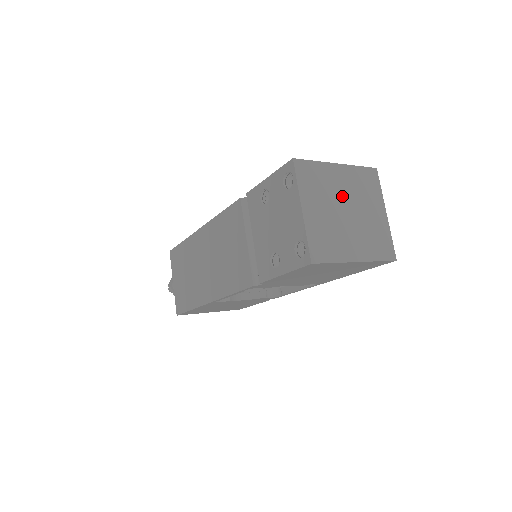
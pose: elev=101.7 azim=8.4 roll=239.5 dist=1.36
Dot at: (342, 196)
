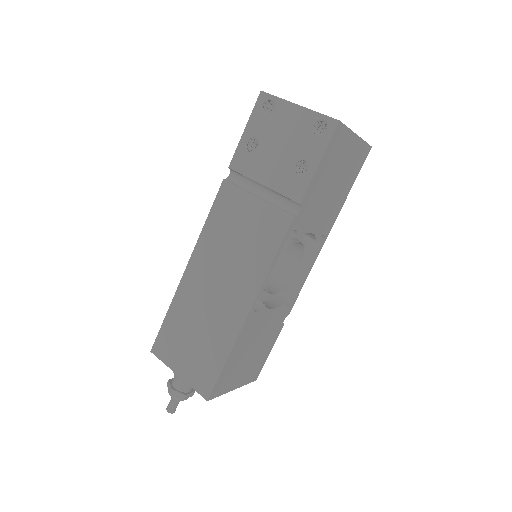
Dot at: occluded
